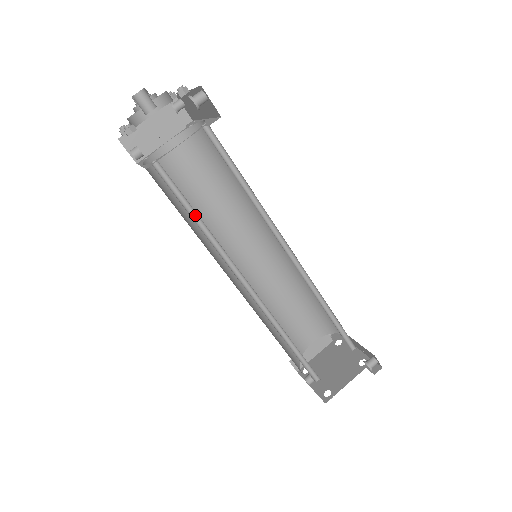
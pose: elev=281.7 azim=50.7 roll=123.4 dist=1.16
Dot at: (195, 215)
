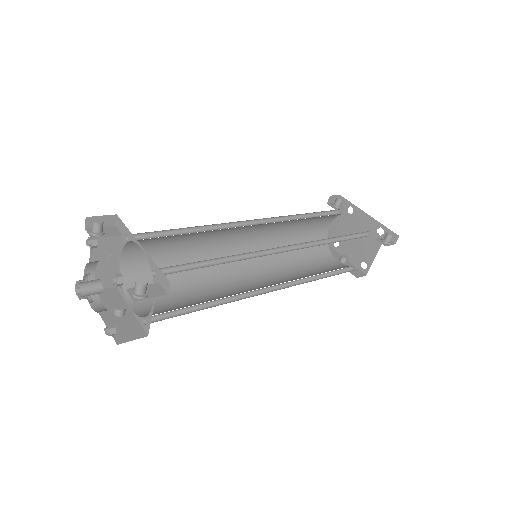
Dot at: (200, 304)
